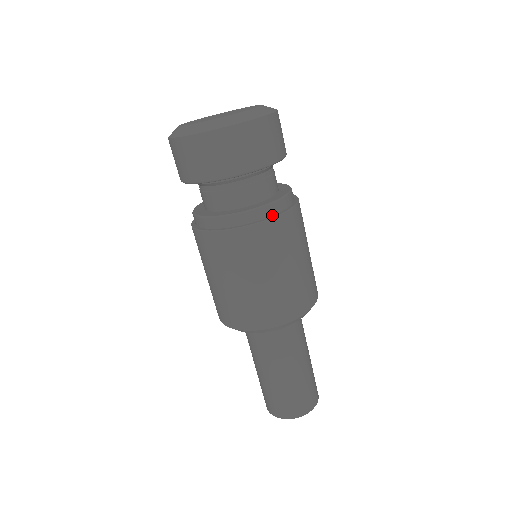
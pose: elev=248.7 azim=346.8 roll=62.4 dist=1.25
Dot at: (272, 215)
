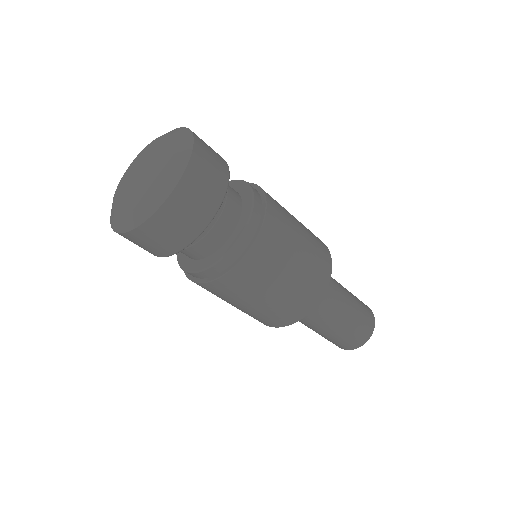
Dot at: (215, 275)
